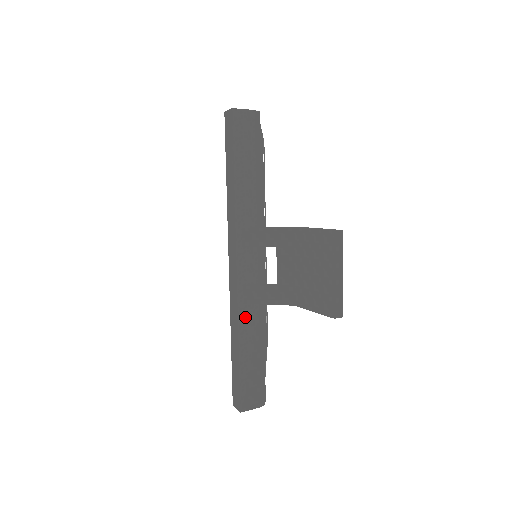
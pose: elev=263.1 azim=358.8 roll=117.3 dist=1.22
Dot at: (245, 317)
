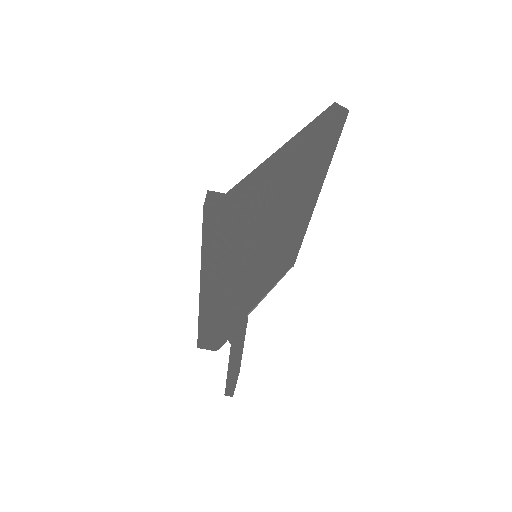
Dot at: (205, 317)
